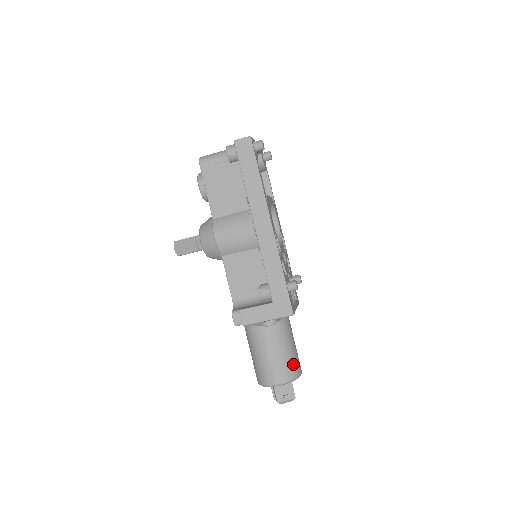
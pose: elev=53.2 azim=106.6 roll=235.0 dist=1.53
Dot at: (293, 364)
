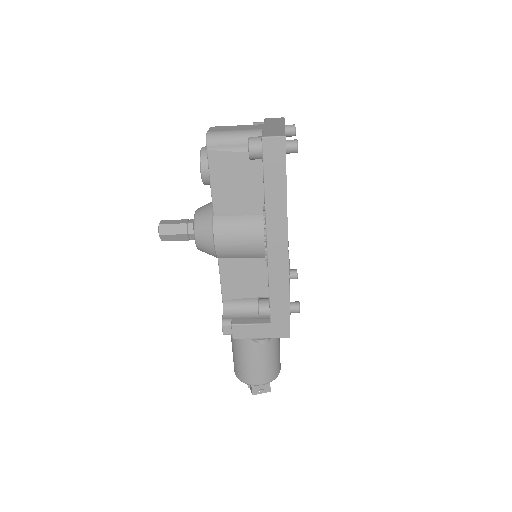
Dot at: (275, 367)
